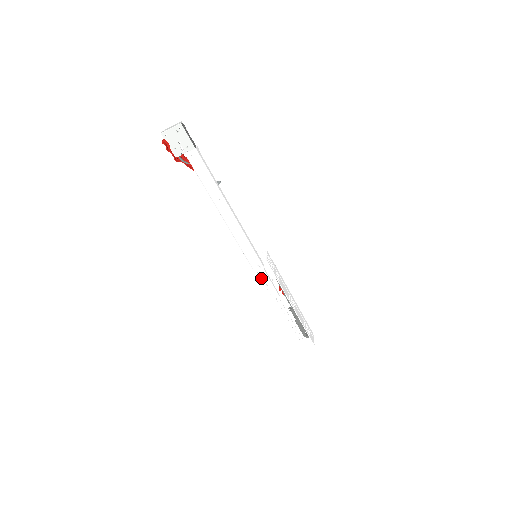
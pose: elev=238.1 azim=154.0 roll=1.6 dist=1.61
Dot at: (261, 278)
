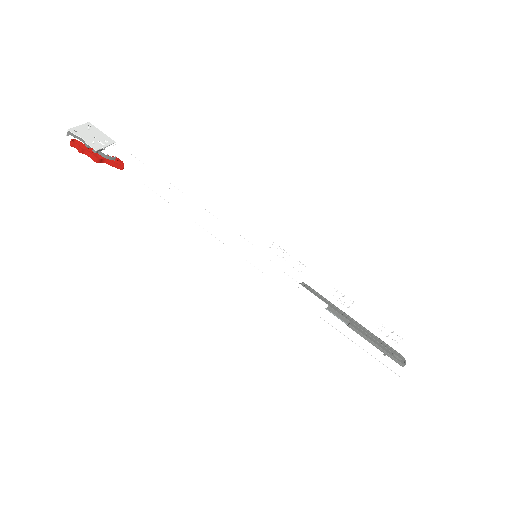
Dot at: (284, 281)
